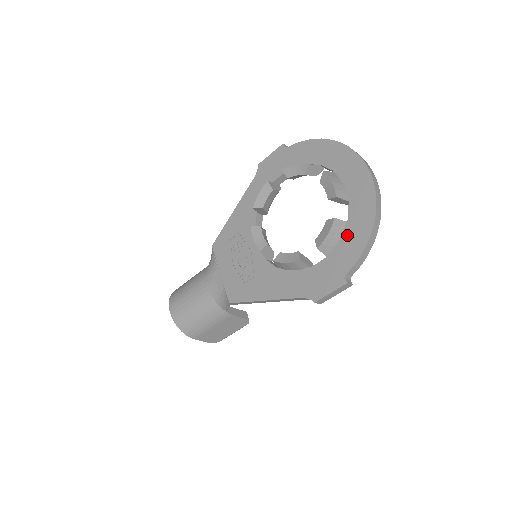
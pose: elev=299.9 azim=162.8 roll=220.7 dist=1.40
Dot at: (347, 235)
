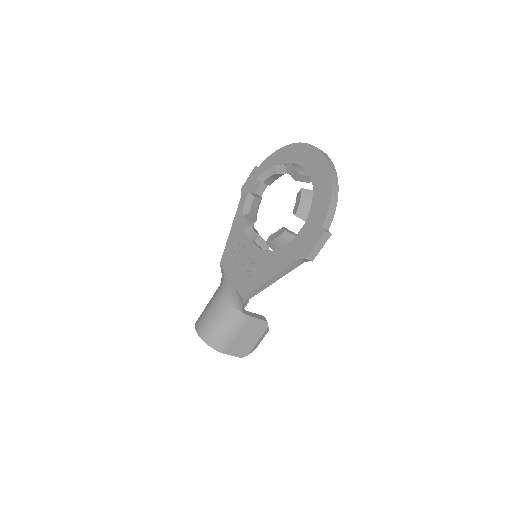
Dot at: (316, 199)
